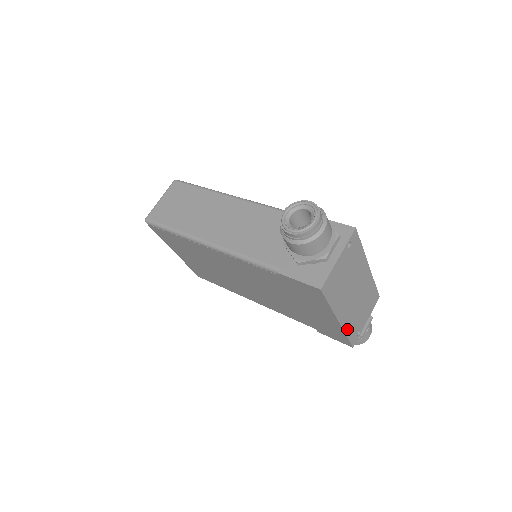
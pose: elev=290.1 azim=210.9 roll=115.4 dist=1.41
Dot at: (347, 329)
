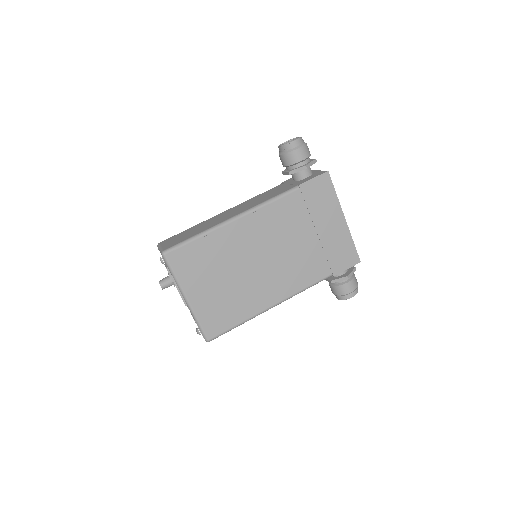
Dot at: (350, 236)
